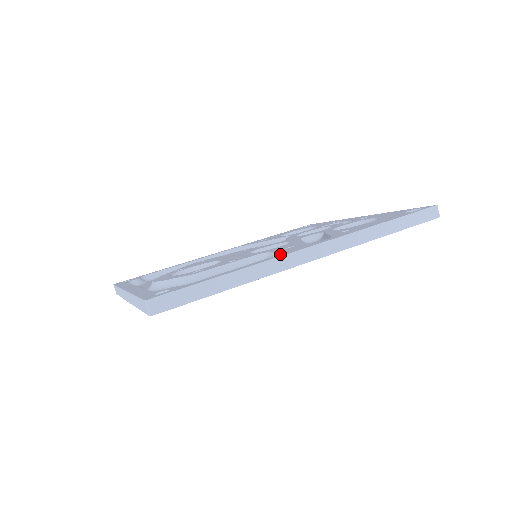
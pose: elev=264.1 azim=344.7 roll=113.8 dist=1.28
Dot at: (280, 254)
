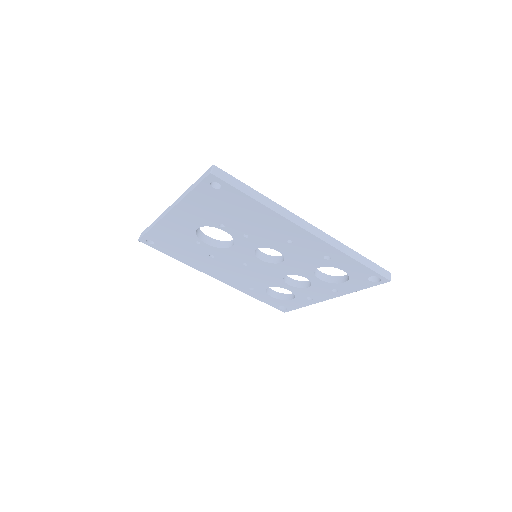
Dot at: occluded
